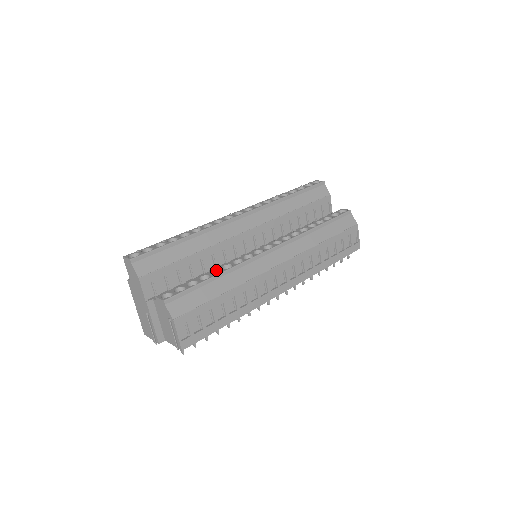
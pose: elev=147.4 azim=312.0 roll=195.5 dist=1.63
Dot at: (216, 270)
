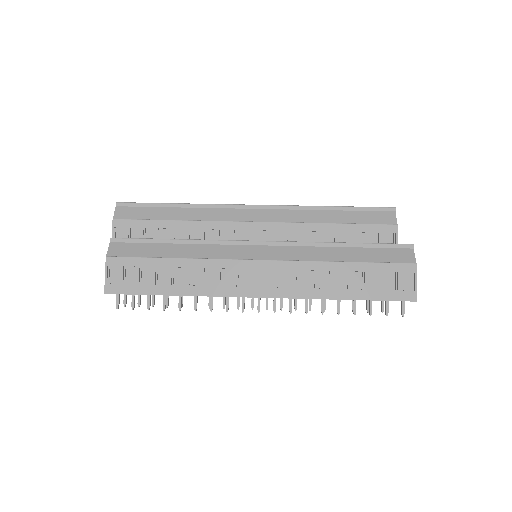
Dot at: occluded
